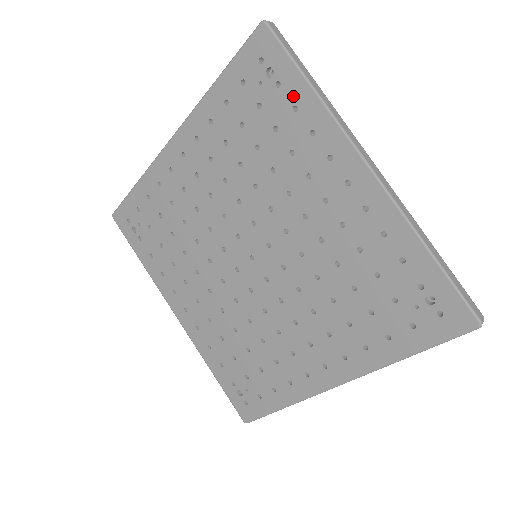
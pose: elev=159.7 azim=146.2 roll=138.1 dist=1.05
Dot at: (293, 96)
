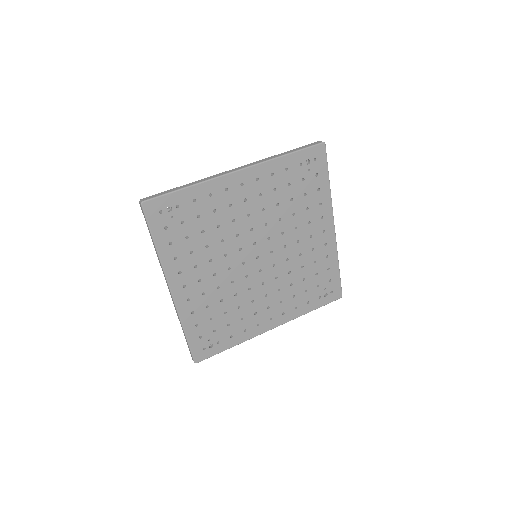
Dot at: (188, 199)
